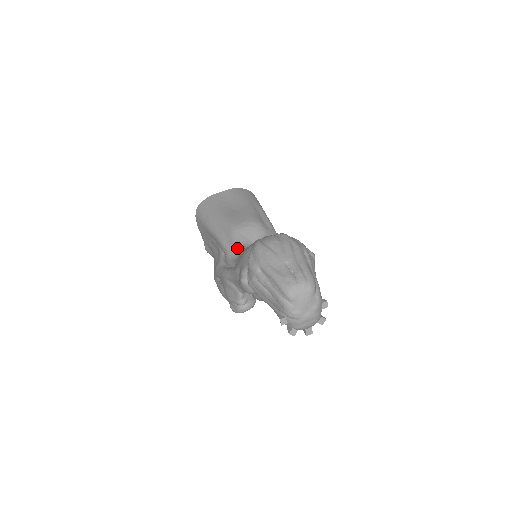
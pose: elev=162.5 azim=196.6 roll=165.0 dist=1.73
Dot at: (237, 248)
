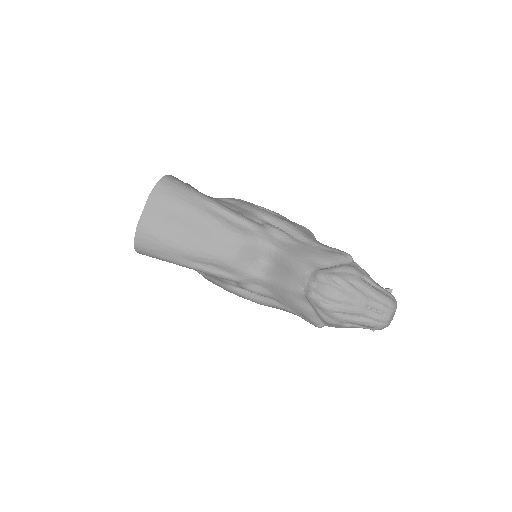
Dot at: (253, 279)
